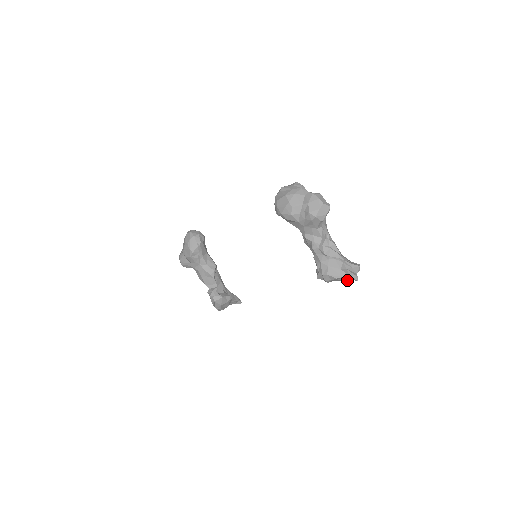
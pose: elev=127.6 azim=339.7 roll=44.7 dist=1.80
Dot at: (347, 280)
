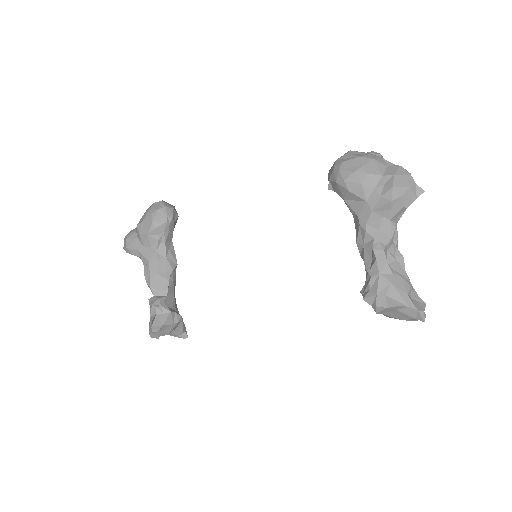
Dot at: (406, 318)
